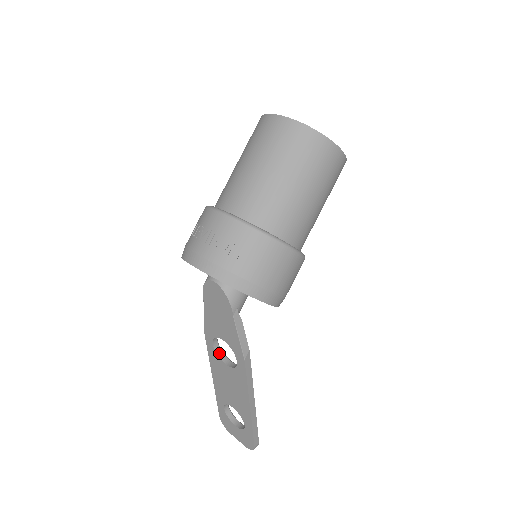
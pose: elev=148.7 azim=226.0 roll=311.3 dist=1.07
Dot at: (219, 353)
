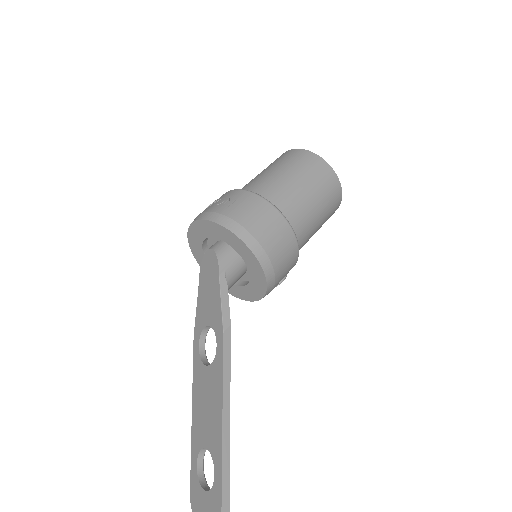
Dot at: (203, 359)
